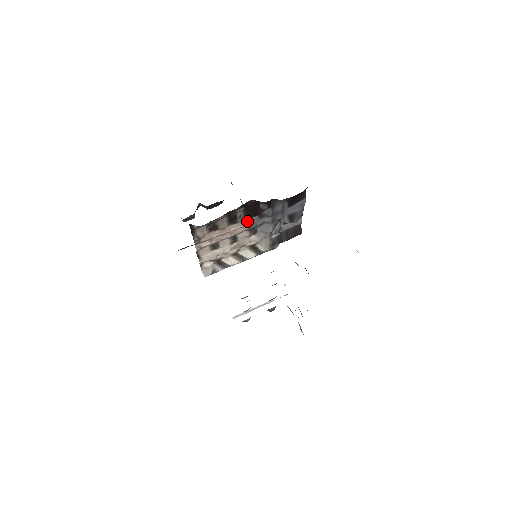
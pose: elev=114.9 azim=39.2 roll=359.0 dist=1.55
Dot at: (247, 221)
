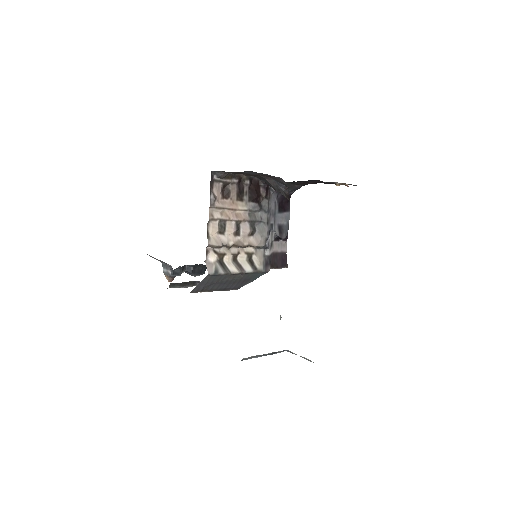
Dot at: (250, 205)
